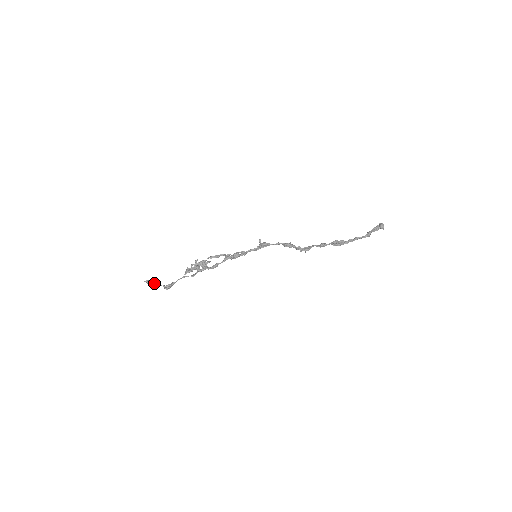
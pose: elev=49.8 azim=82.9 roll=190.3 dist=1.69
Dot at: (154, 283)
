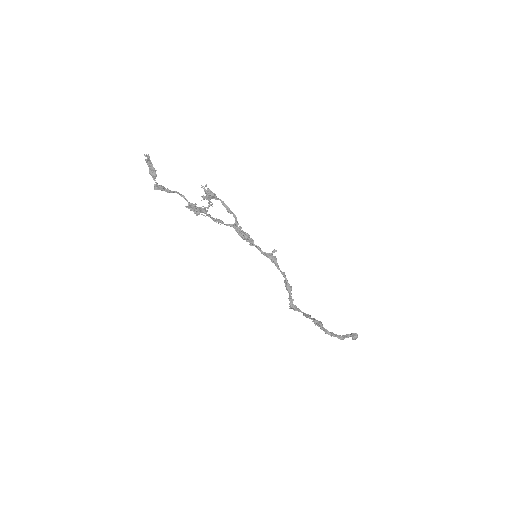
Dot at: (152, 171)
